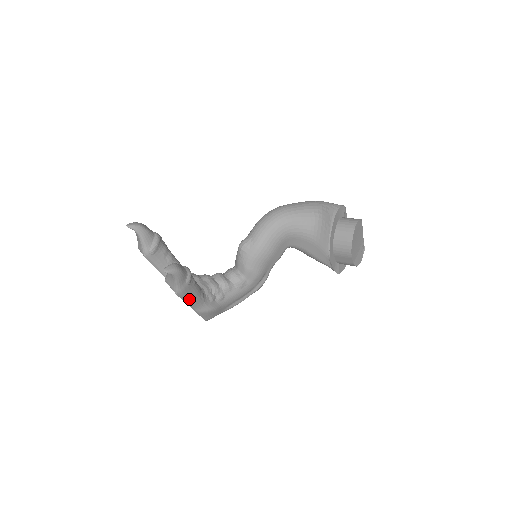
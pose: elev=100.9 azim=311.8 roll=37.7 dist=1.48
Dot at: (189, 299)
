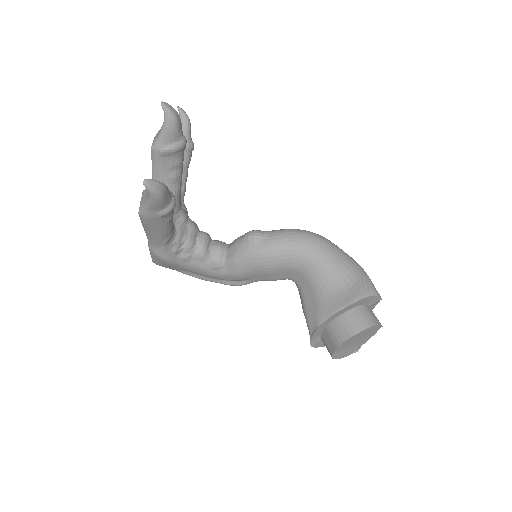
Dot at: (149, 230)
